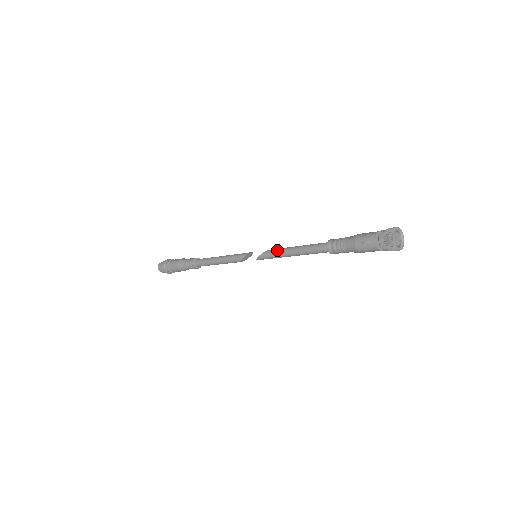
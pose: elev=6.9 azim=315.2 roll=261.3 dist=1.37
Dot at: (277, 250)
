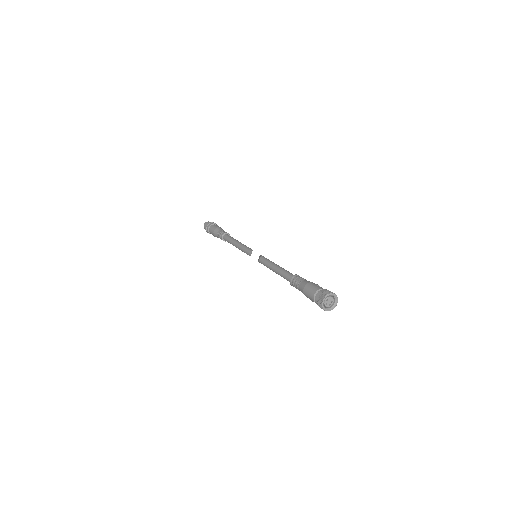
Dot at: occluded
